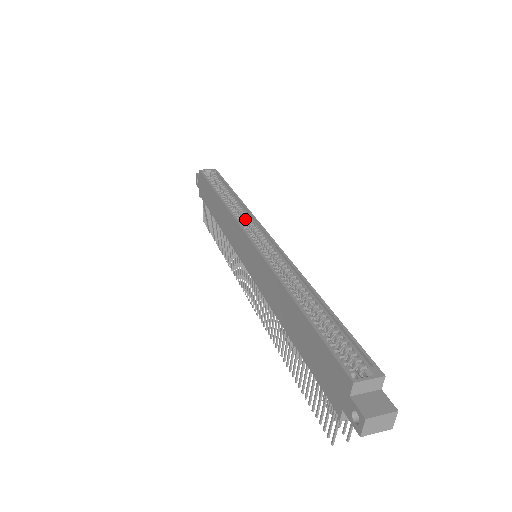
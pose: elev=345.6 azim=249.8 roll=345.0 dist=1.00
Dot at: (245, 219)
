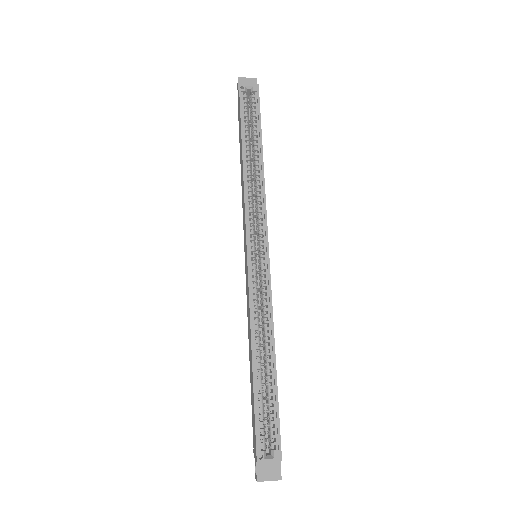
Dot at: (258, 208)
